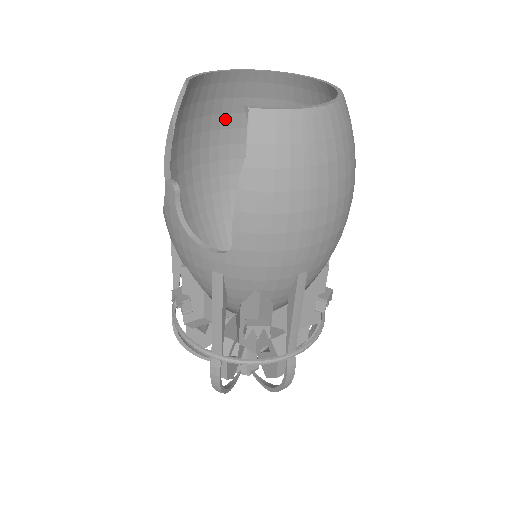
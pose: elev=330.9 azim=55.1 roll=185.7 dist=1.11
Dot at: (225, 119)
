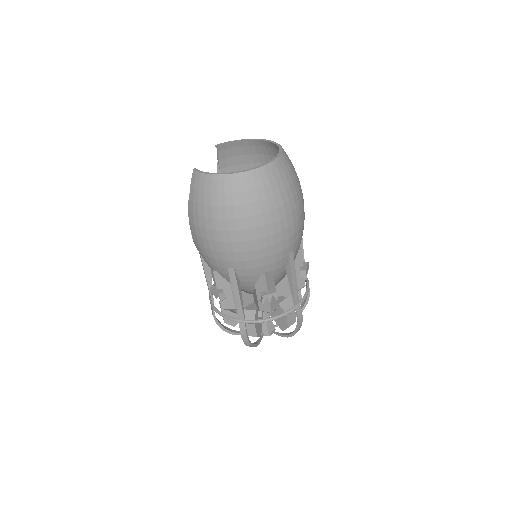
Dot at: occluded
